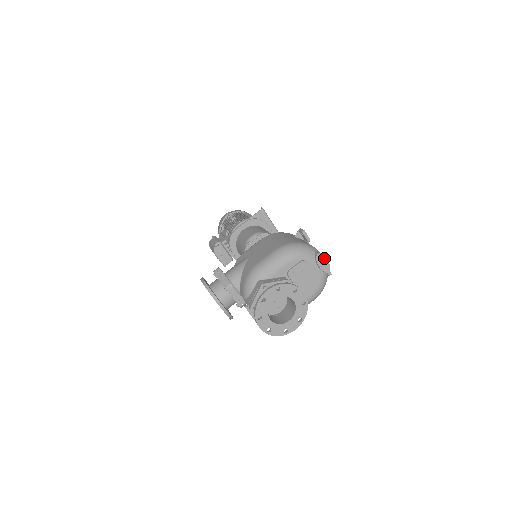
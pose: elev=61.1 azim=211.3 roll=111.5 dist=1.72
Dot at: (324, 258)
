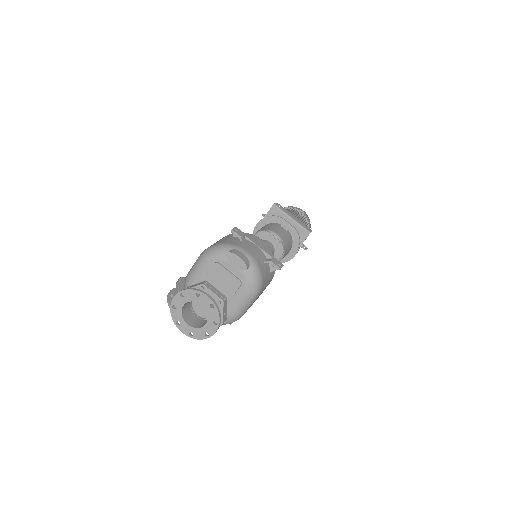
Dot at: (235, 256)
